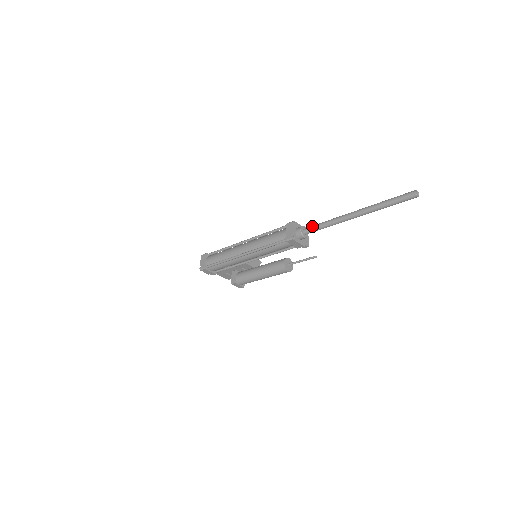
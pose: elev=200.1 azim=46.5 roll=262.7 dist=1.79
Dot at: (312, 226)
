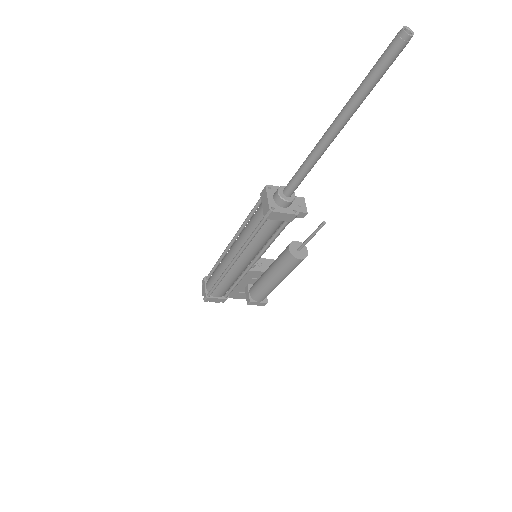
Dot at: (290, 180)
